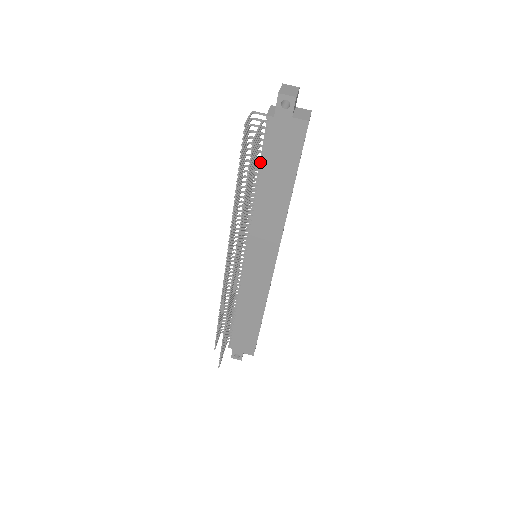
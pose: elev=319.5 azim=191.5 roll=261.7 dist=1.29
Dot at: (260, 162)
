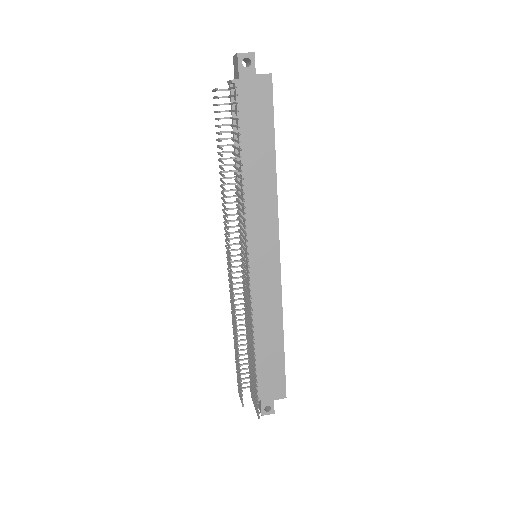
Dot at: occluded
